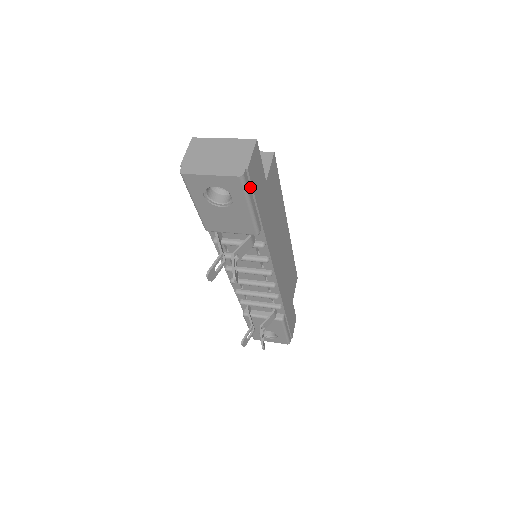
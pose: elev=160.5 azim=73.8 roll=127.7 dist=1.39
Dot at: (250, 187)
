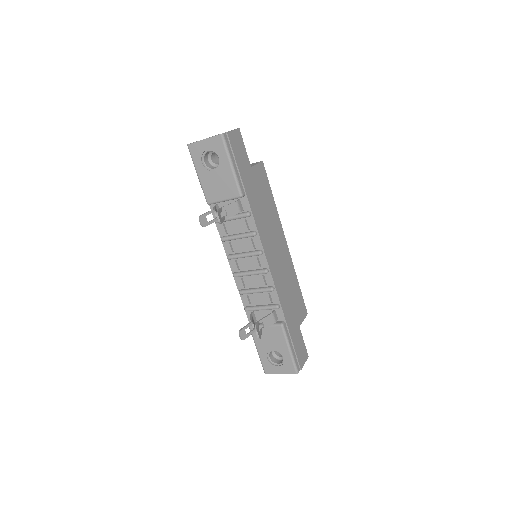
Dot at: (231, 150)
